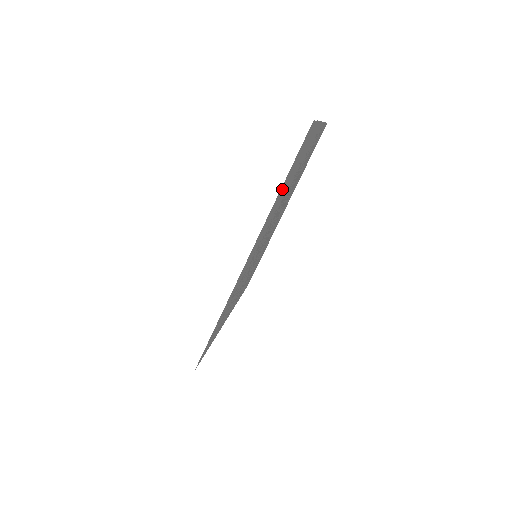
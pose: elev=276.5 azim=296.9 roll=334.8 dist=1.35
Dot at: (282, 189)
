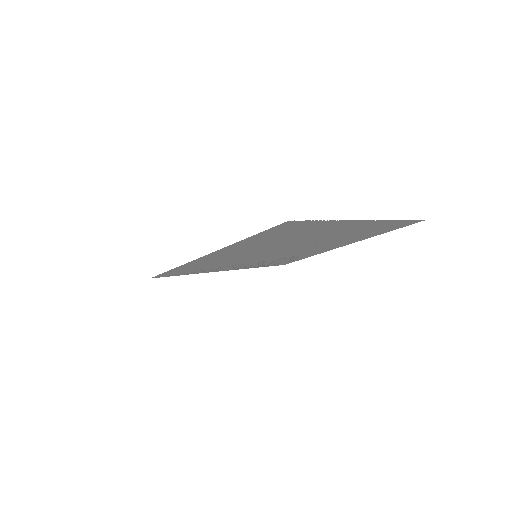
Dot at: (258, 238)
